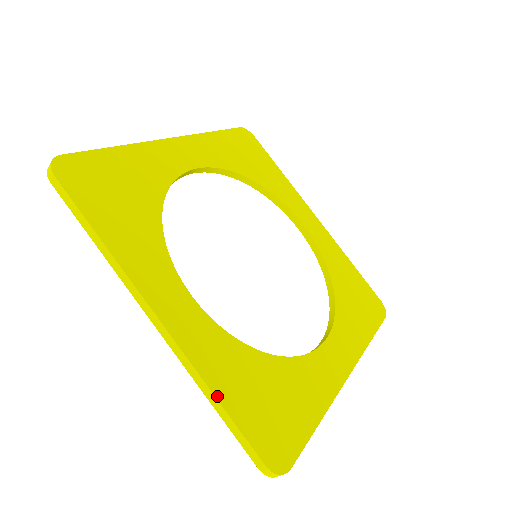
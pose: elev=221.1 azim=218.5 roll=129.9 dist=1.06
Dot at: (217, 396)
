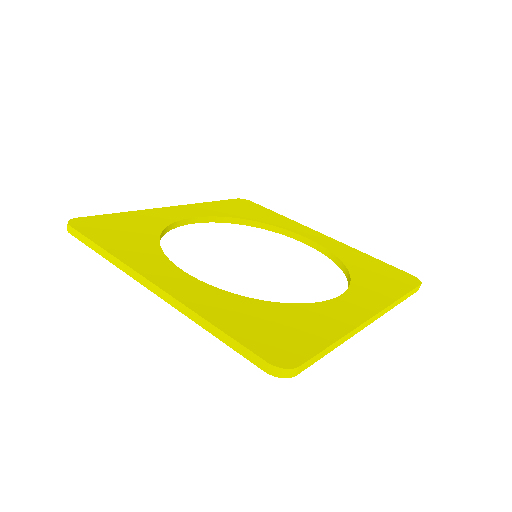
Dot at: (210, 321)
